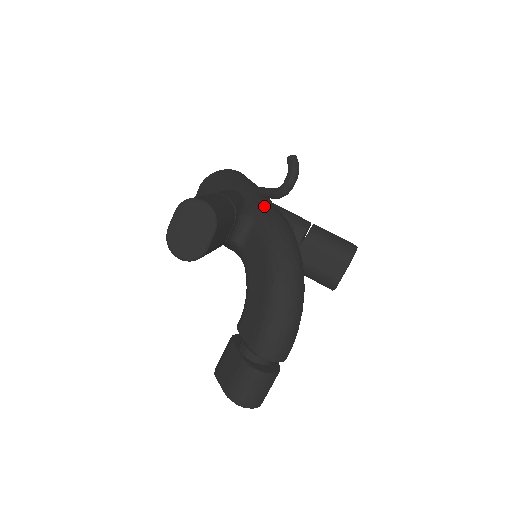
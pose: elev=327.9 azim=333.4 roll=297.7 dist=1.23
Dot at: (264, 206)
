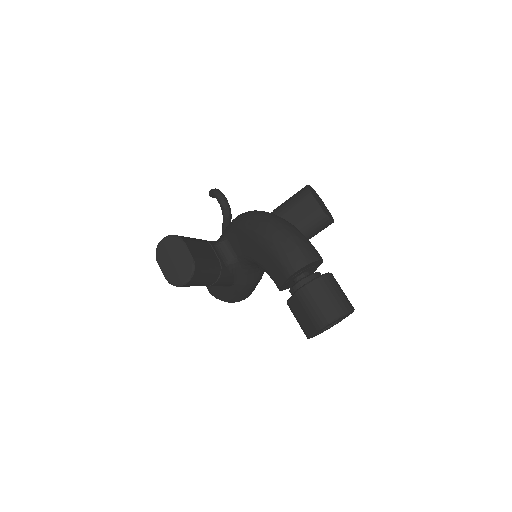
Dot at: occluded
